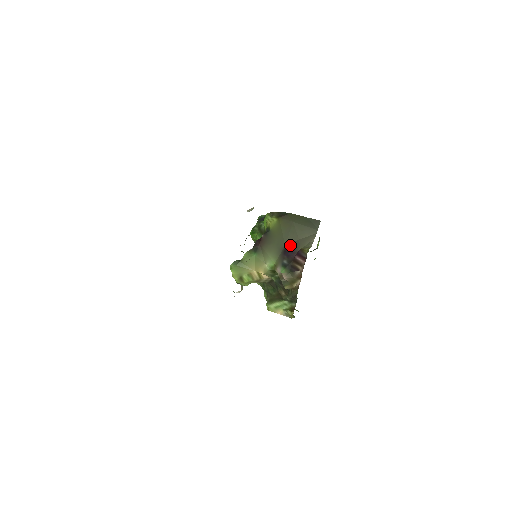
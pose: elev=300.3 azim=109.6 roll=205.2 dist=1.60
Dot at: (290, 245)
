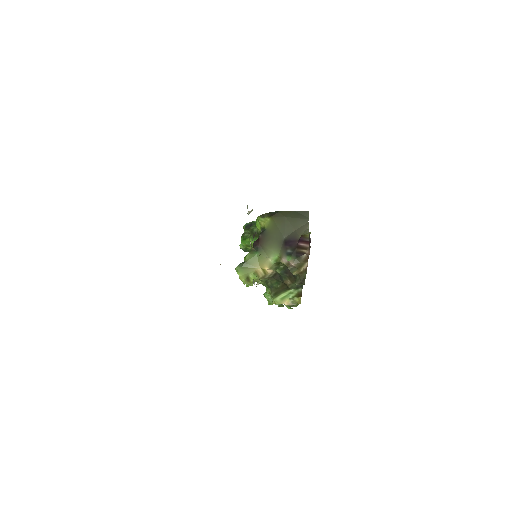
Dot at: (289, 236)
